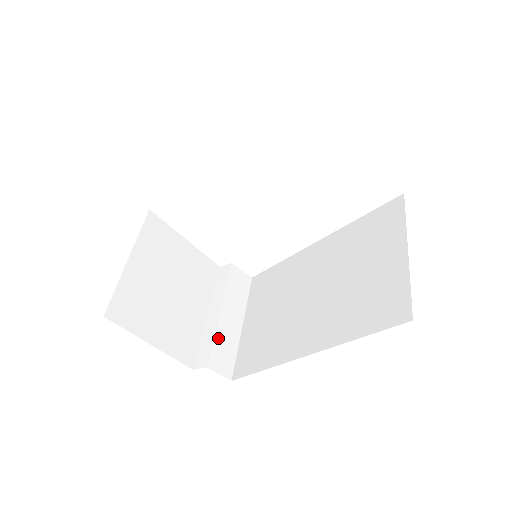
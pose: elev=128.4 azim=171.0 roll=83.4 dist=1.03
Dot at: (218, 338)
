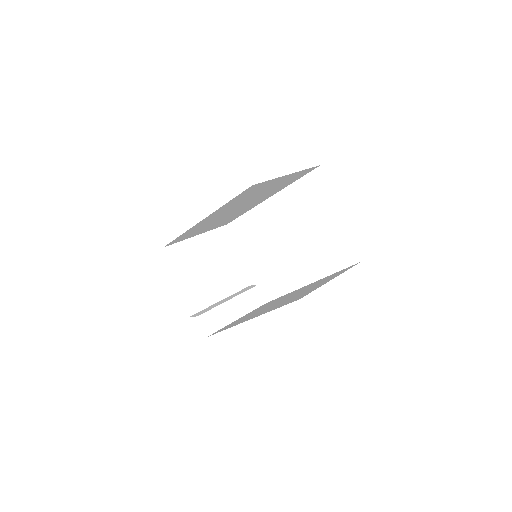
Dot at: (216, 310)
